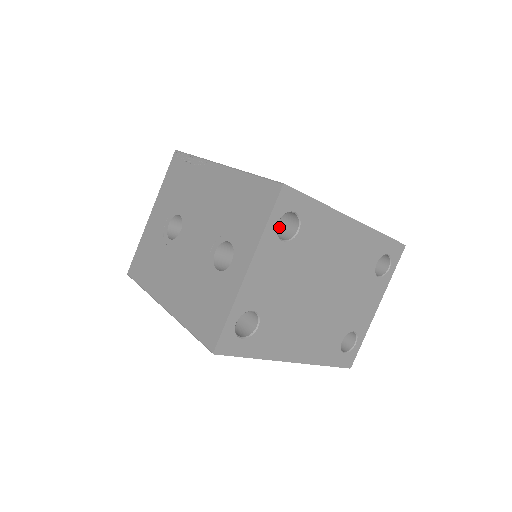
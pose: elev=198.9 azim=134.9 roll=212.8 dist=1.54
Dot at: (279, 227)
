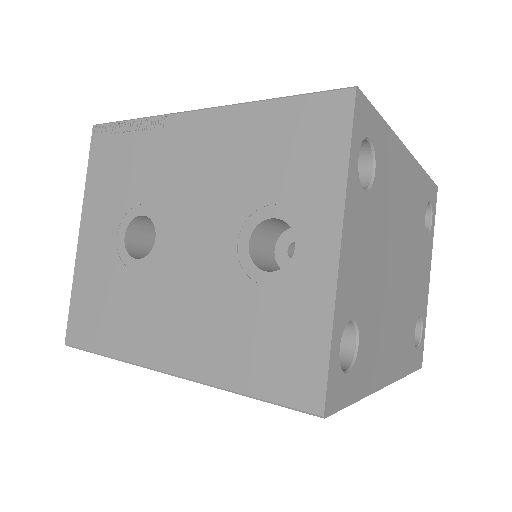
Dot at: occluded
